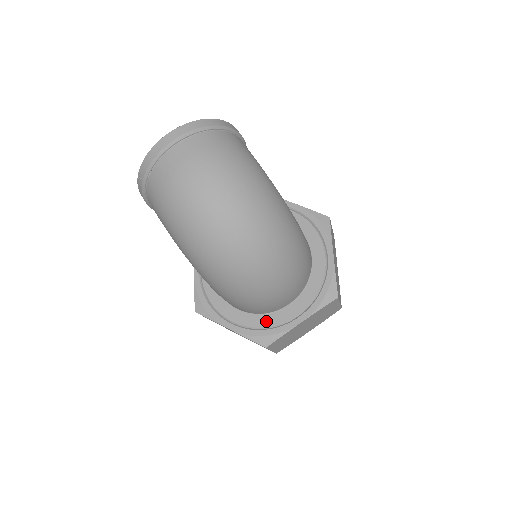
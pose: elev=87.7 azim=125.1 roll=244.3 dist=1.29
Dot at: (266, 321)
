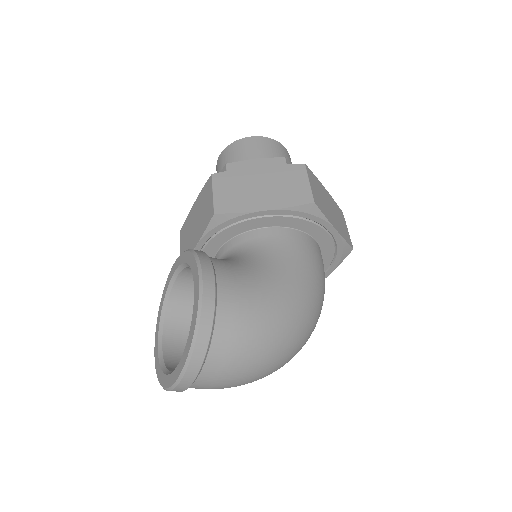
Dot at: occluded
